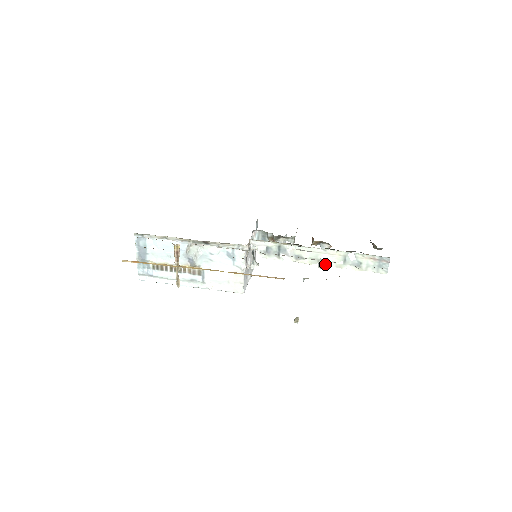
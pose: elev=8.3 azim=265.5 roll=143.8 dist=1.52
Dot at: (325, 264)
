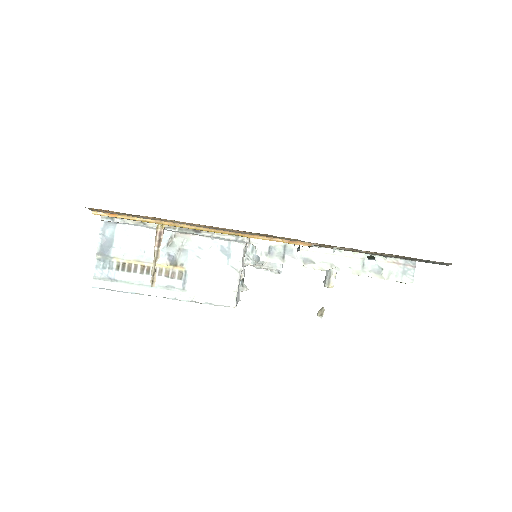
Dot at: (334, 281)
